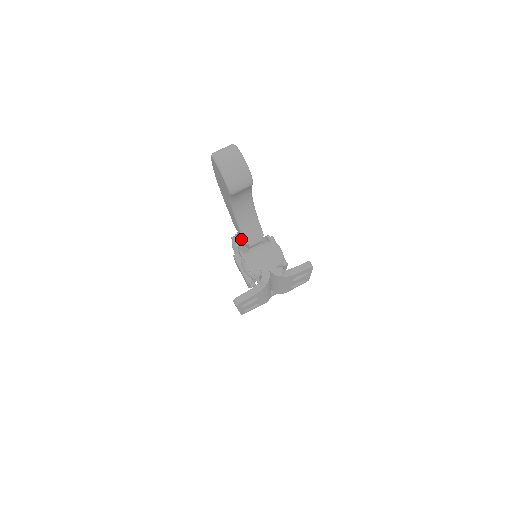
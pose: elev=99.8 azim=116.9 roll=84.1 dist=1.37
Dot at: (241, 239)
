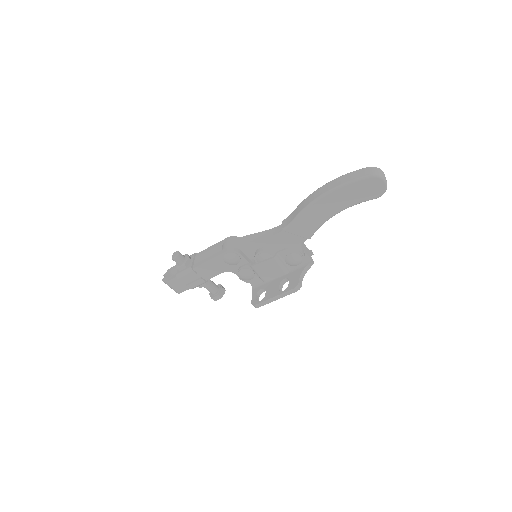
Dot at: (260, 245)
